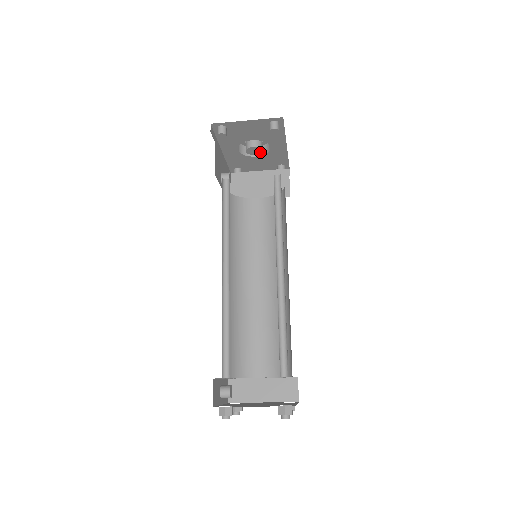
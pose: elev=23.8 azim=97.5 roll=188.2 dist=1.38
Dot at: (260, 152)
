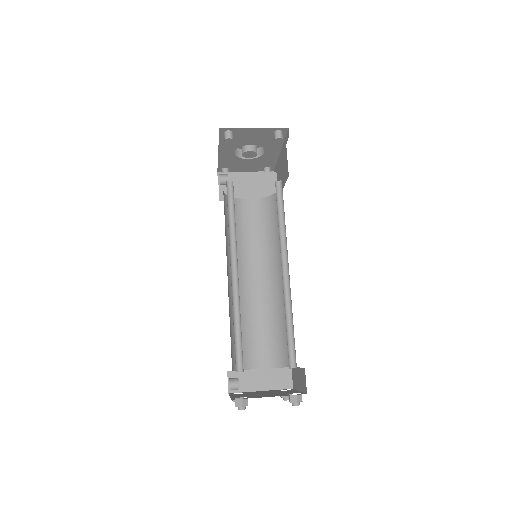
Dot at: (255, 156)
